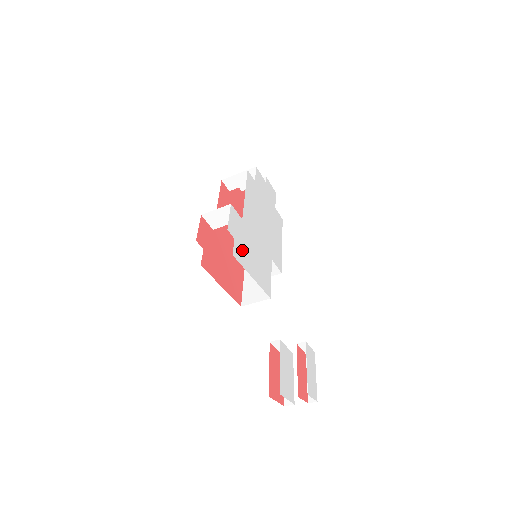
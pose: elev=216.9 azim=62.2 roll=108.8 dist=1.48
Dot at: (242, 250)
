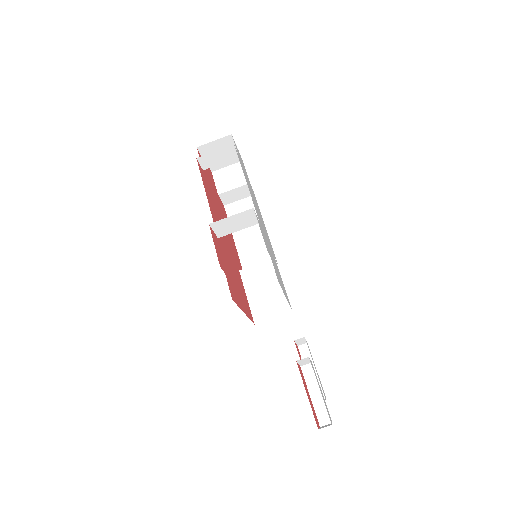
Dot at: (275, 268)
